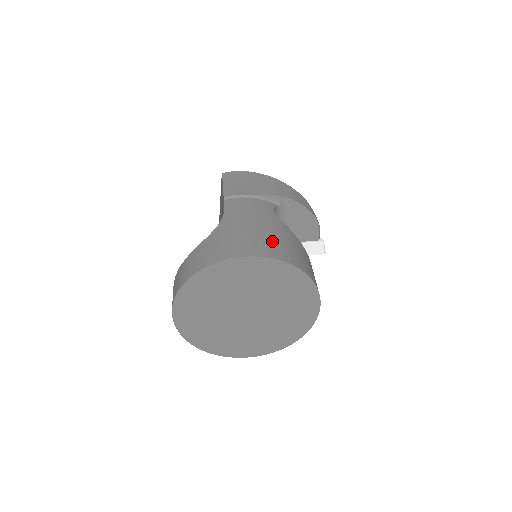
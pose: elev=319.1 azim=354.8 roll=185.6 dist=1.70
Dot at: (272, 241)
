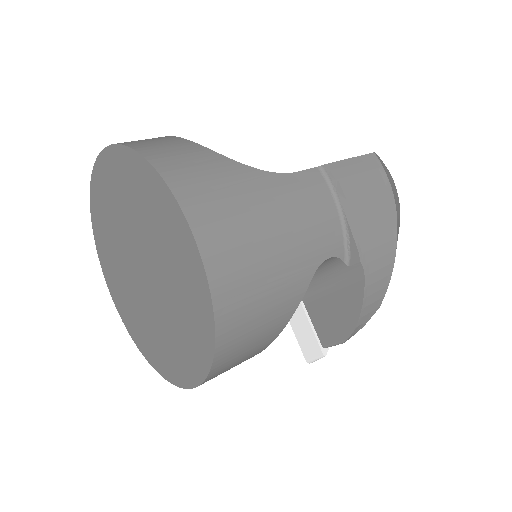
Dot at: (252, 272)
